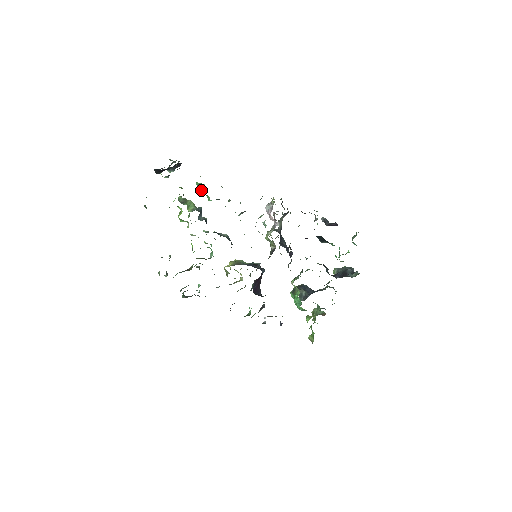
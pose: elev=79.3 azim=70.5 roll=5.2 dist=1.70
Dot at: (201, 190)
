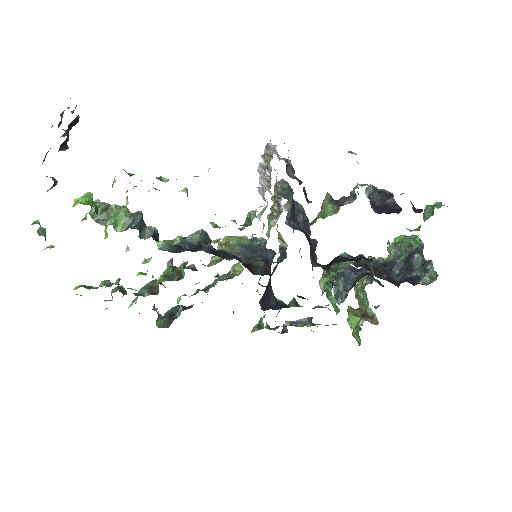
Dot at: (126, 199)
